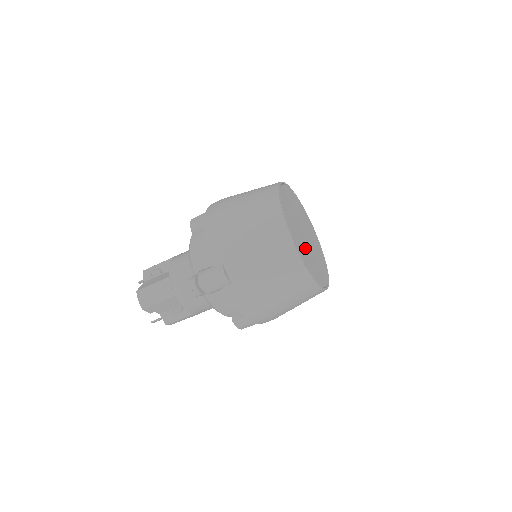
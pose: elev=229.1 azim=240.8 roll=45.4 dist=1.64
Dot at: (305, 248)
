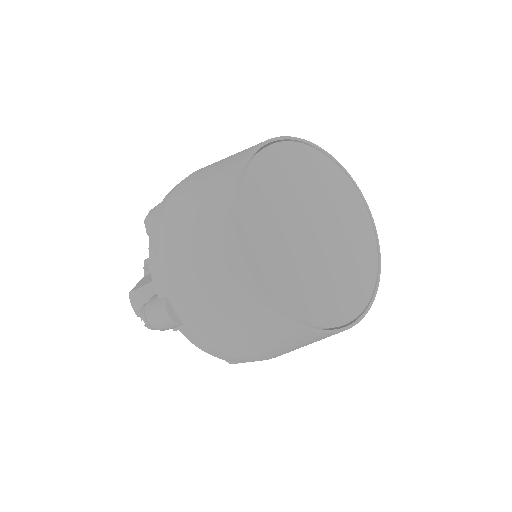
Dot at: (302, 264)
